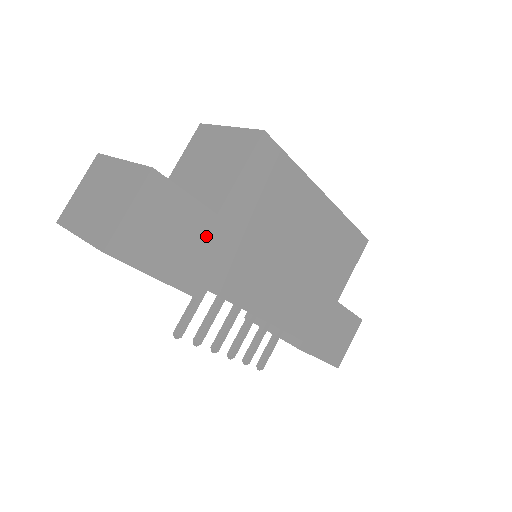
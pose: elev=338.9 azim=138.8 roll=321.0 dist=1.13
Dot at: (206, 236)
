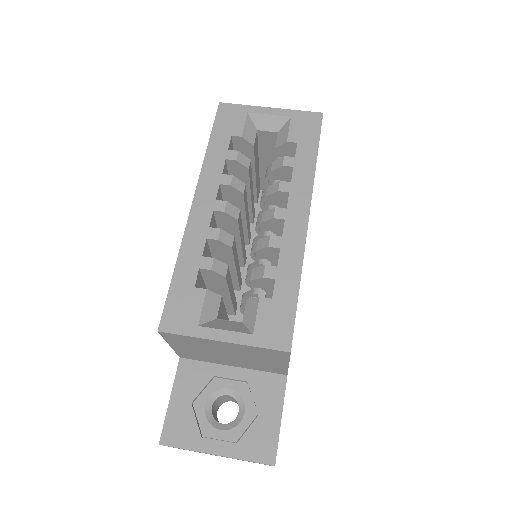
Dot at: occluded
